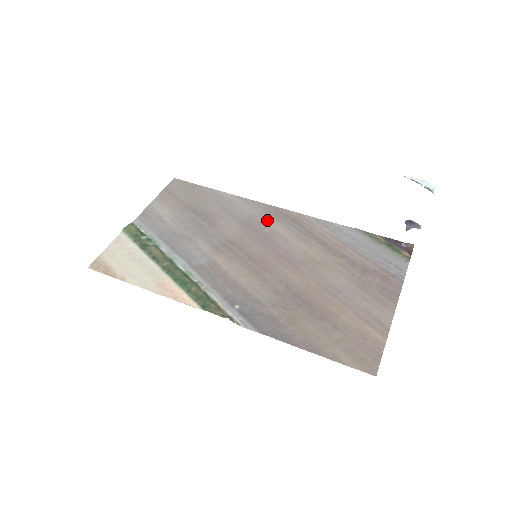
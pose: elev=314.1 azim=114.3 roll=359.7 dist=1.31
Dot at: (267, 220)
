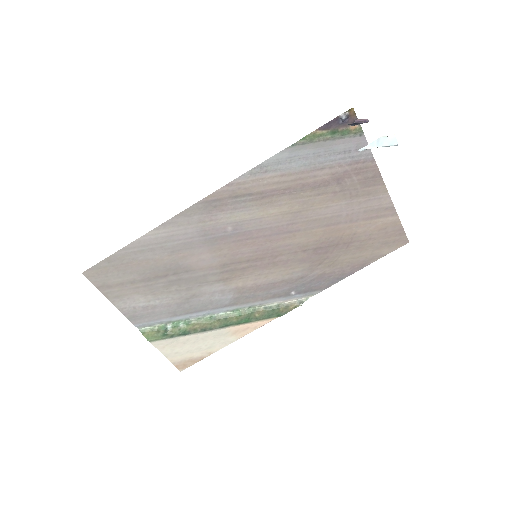
Dot at: (217, 220)
